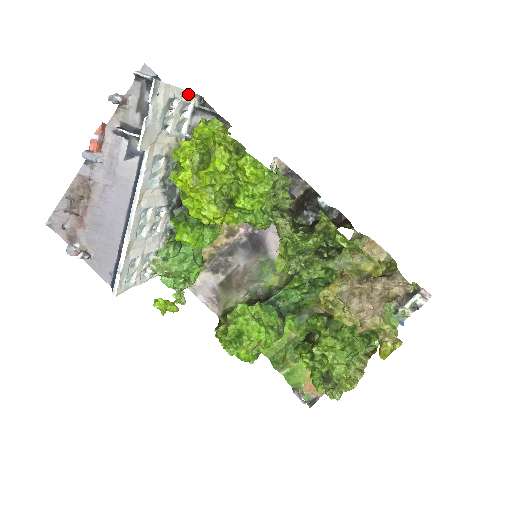
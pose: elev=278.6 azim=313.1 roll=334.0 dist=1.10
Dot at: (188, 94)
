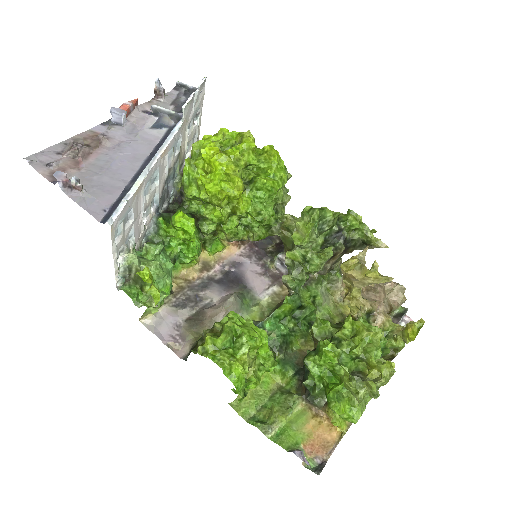
Dot at: (199, 131)
